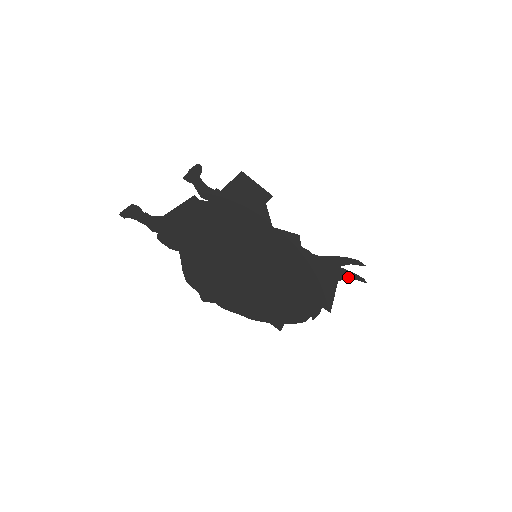
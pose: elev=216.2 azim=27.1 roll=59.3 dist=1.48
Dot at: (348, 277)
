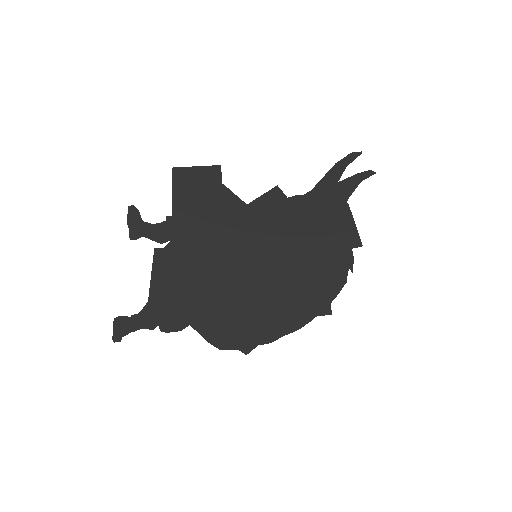
Dot at: (354, 186)
